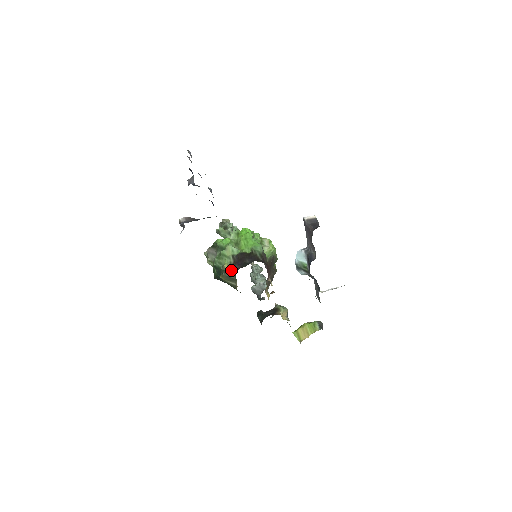
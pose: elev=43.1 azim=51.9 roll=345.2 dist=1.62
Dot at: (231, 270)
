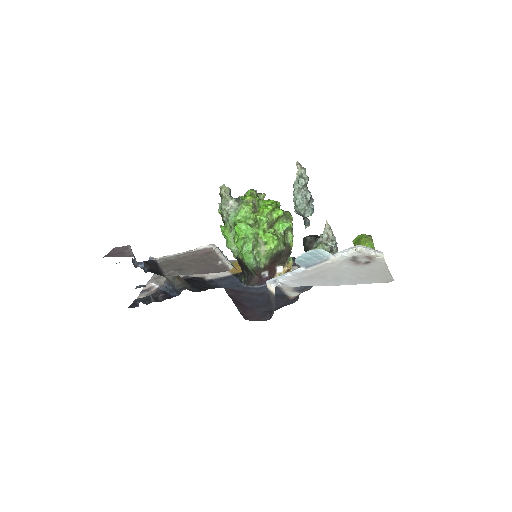
Dot at: occluded
